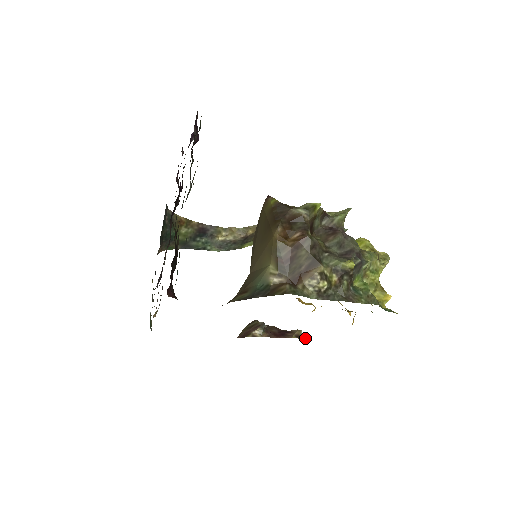
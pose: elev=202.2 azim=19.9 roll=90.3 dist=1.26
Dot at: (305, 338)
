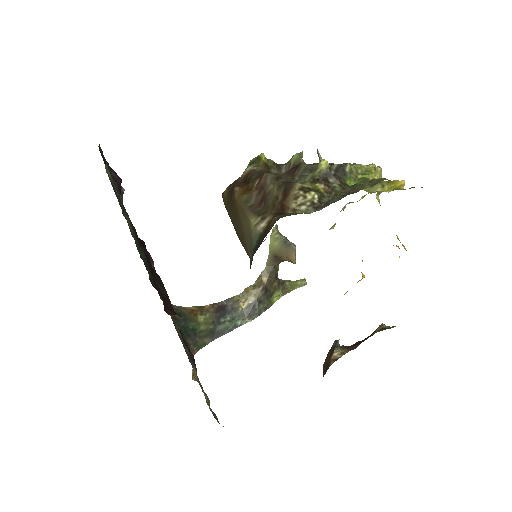
Dot at: (392, 327)
